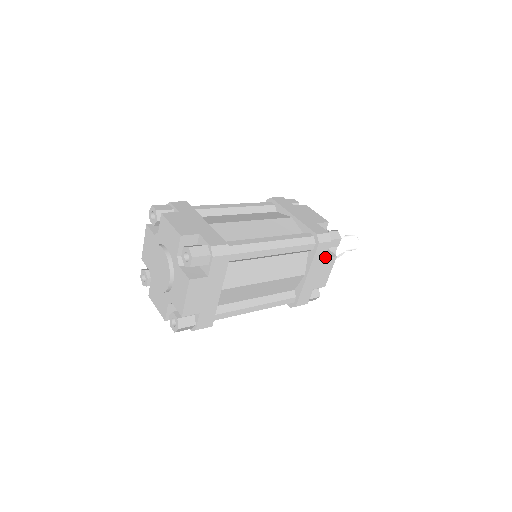
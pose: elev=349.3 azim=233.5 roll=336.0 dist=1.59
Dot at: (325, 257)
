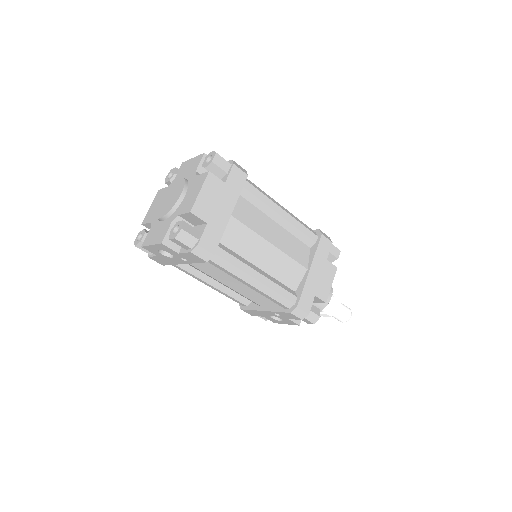
Dot at: (326, 260)
